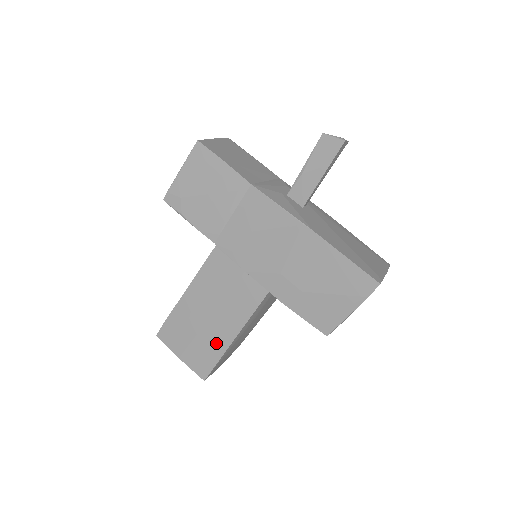
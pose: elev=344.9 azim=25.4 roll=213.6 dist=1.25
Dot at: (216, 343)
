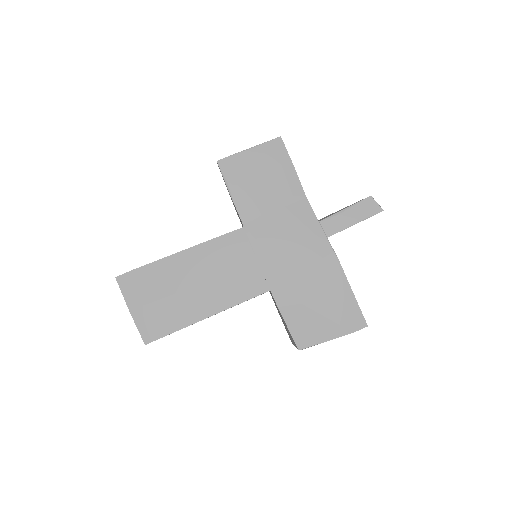
Dot at: (185, 313)
